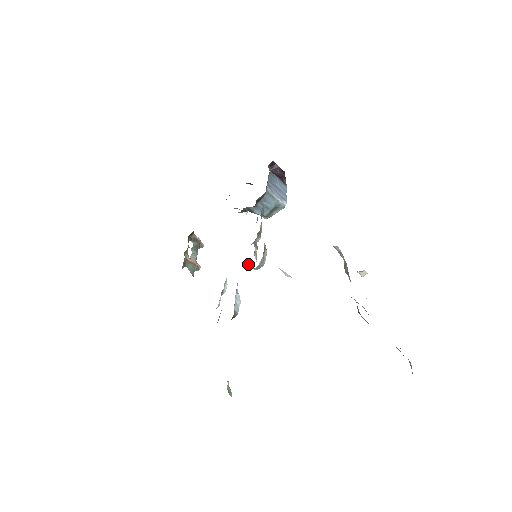
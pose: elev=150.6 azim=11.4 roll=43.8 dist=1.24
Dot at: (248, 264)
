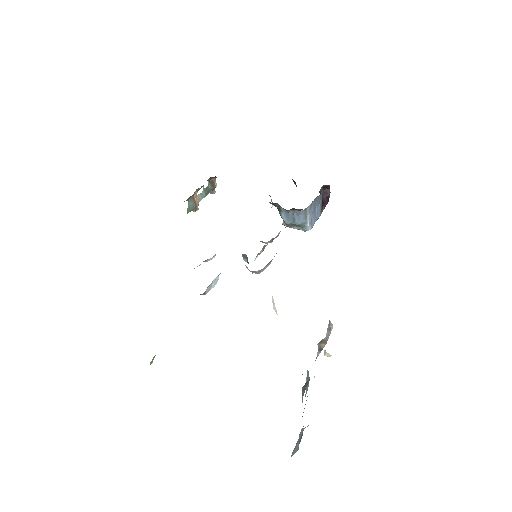
Dot at: (245, 258)
